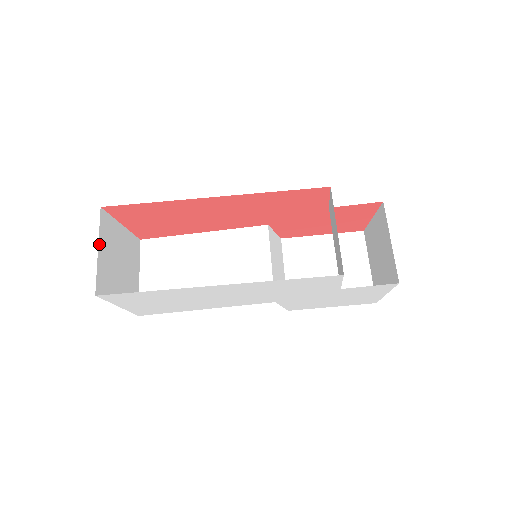
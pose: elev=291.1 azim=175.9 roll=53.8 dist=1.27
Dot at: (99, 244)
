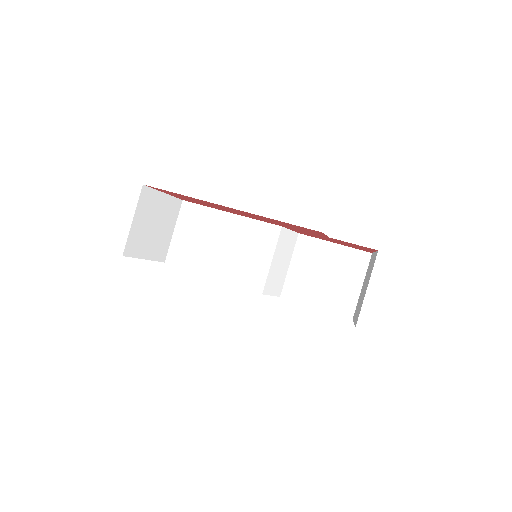
Dot at: (135, 215)
